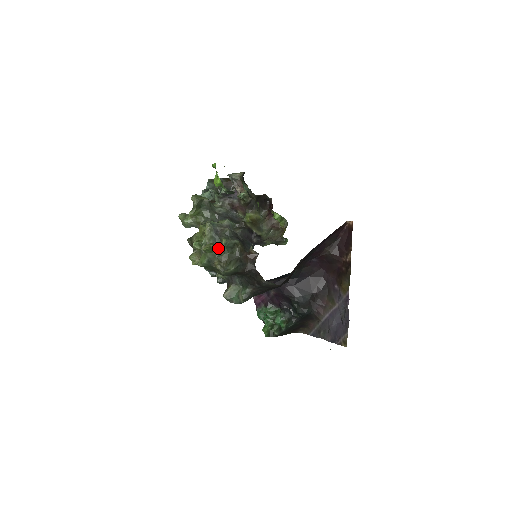
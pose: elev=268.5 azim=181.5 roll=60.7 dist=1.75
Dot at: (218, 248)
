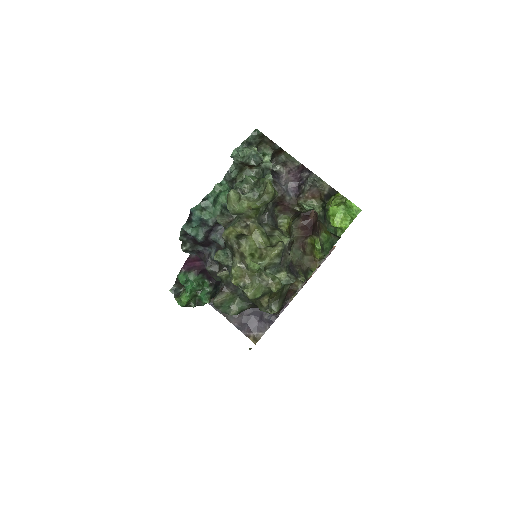
Dot at: occluded
